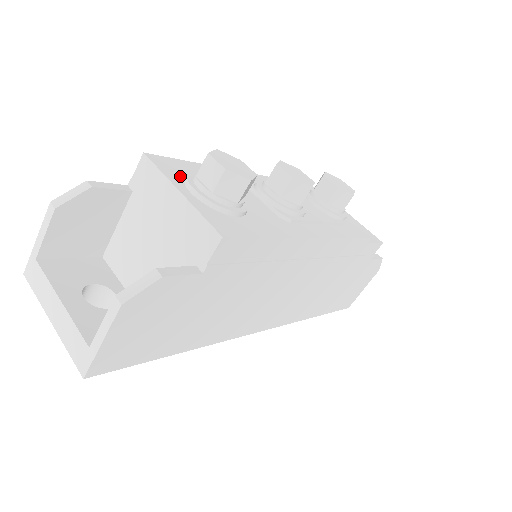
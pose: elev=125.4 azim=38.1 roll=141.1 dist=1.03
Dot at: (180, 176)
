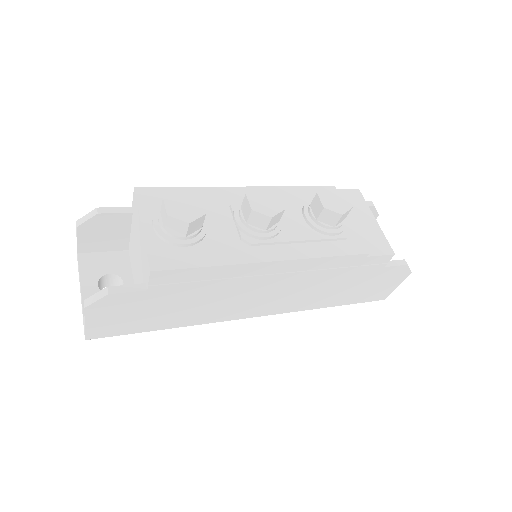
Dot at: (155, 208)
